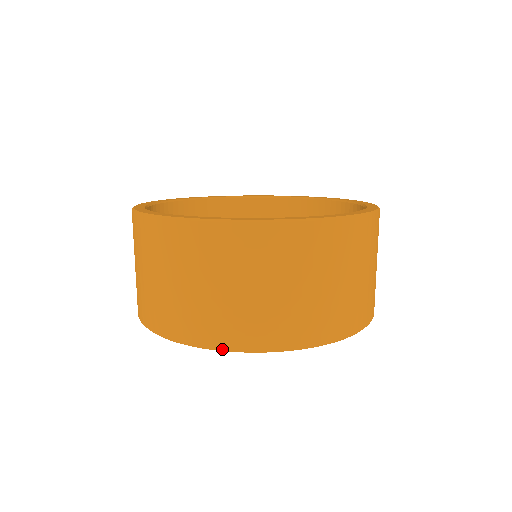
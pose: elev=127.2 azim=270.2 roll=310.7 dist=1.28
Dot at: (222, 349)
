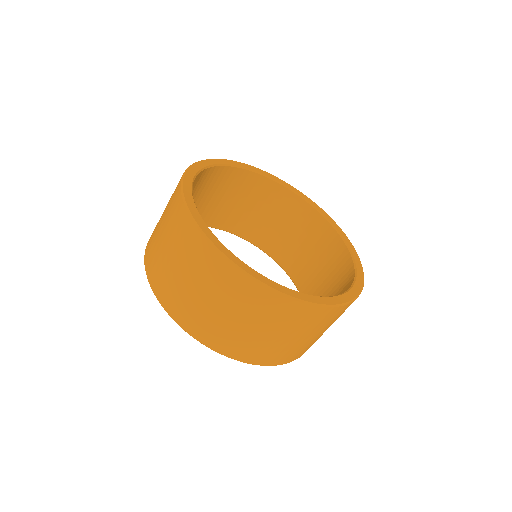
Dot at: (188, 333)
